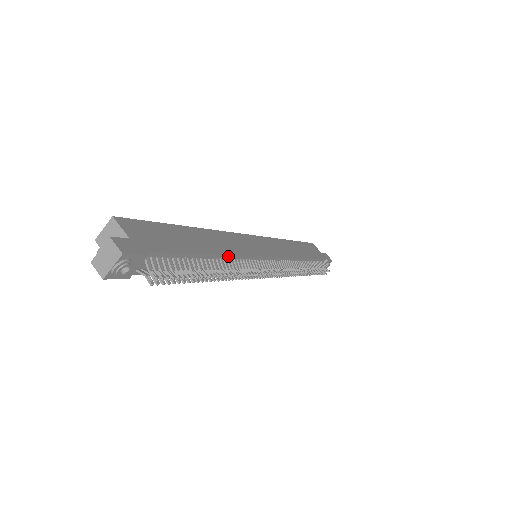
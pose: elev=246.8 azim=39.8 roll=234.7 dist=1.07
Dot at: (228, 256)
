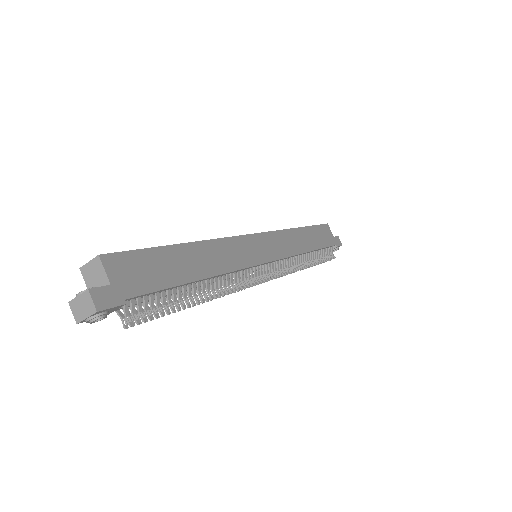
Dot at: (220, 275)
